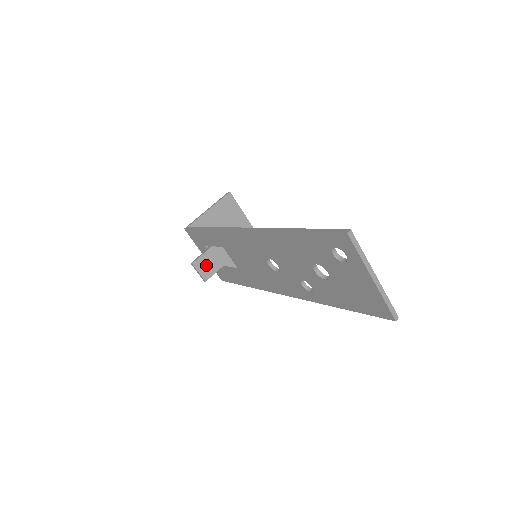
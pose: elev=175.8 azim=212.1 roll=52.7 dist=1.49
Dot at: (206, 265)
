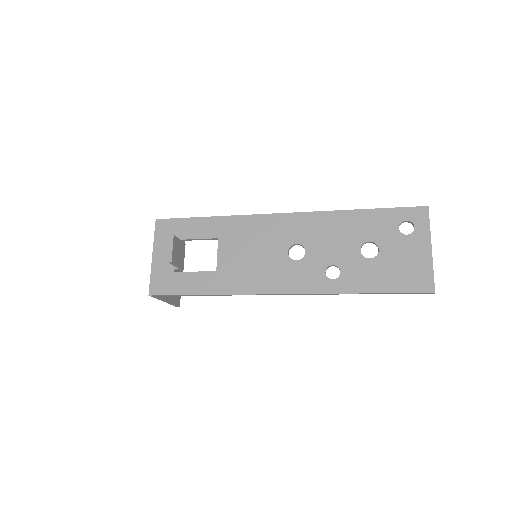
Dot at: (177, 250)
